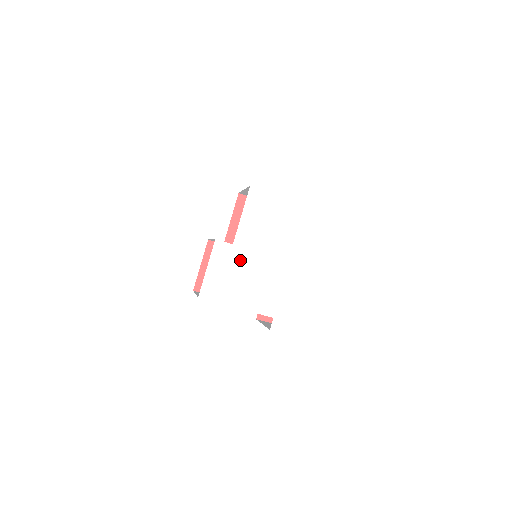
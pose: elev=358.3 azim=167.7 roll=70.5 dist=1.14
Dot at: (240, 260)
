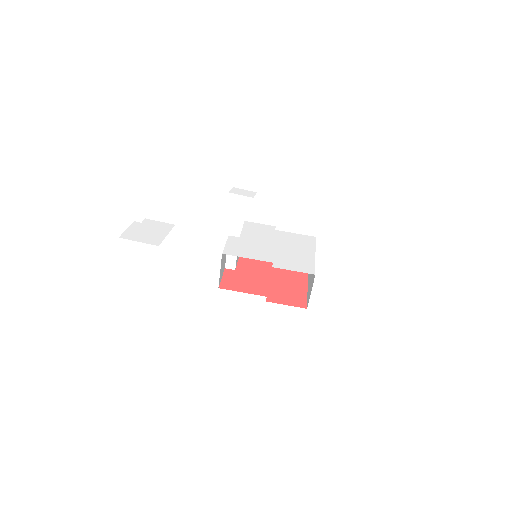
Dot at: (245, 242)
